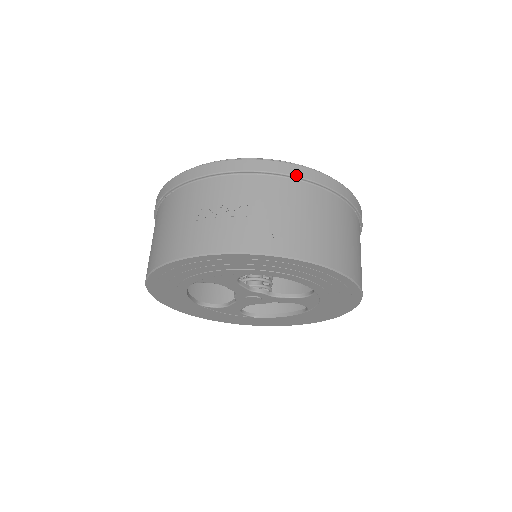
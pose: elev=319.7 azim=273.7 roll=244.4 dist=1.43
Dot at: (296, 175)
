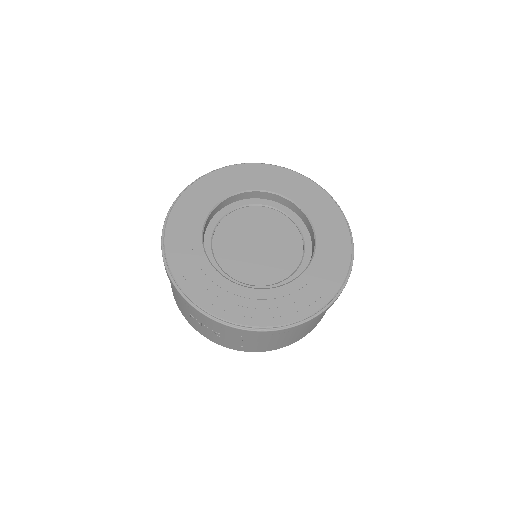
Dot at: occluded
